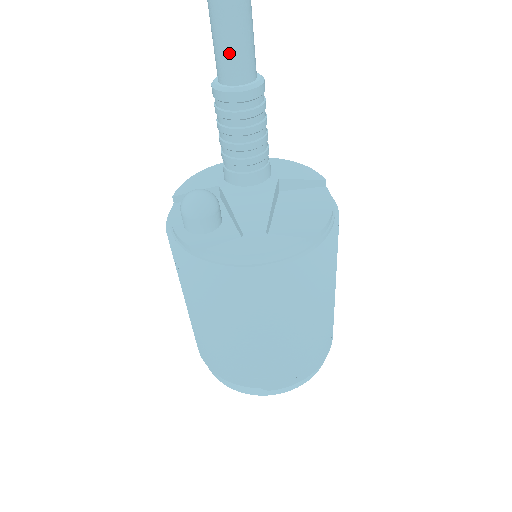
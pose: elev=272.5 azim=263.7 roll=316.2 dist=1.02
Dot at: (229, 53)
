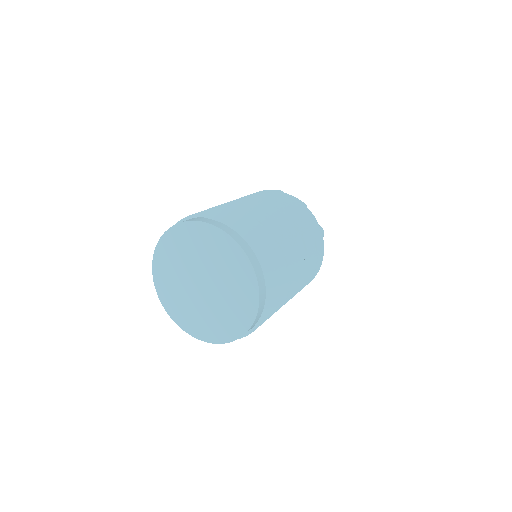
Dot at: occluded
